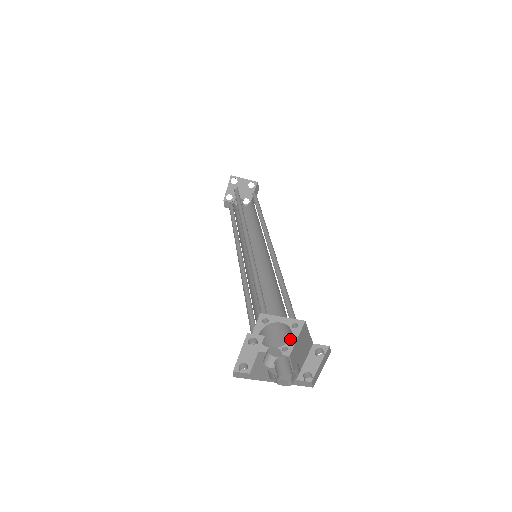
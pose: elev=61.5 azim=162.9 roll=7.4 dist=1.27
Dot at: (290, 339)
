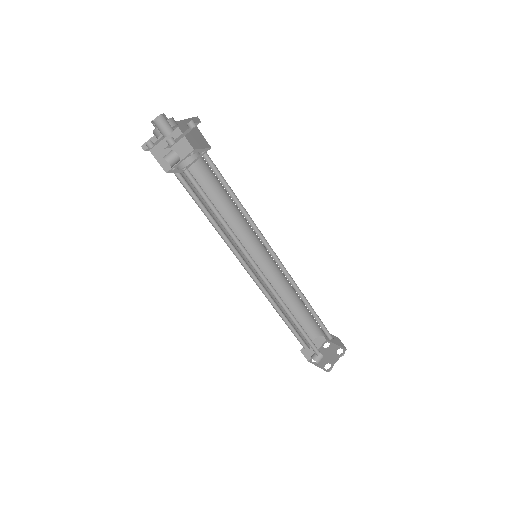
Dot at: (193, 162)
